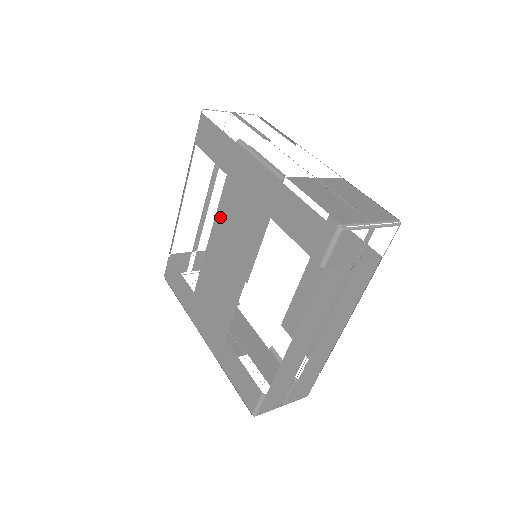
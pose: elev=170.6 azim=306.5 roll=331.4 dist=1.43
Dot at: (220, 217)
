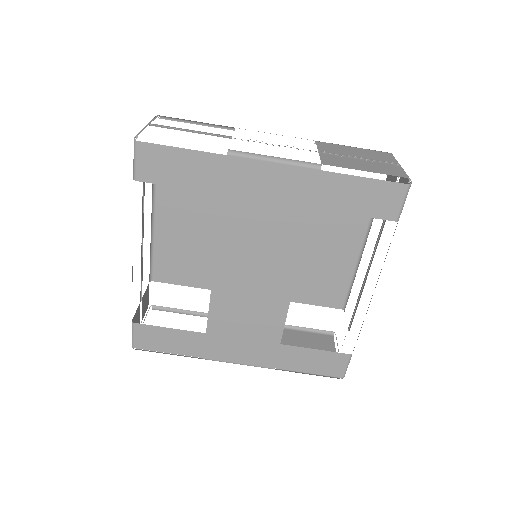
Dot at: (227, 241)
